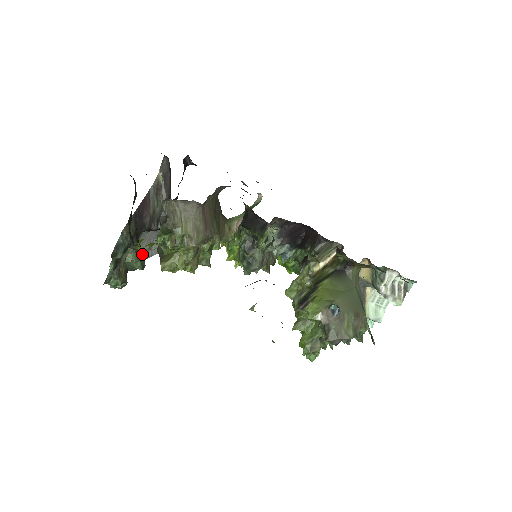
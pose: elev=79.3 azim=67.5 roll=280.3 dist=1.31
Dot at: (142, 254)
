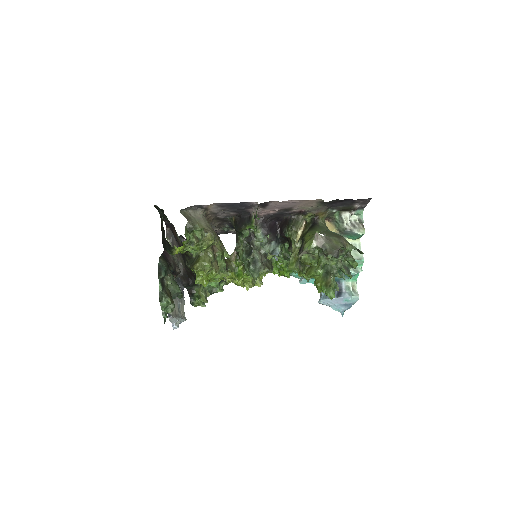
Dot at: occluded
